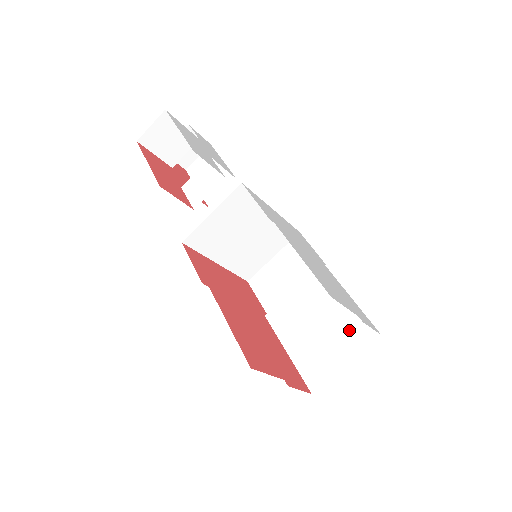
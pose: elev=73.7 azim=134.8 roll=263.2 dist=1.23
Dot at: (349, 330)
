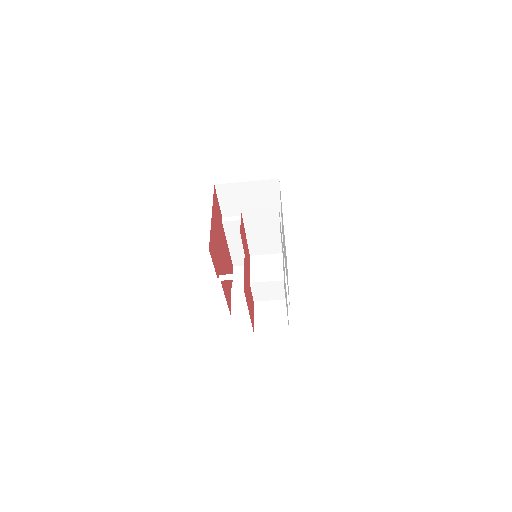
Dot at: occluded
